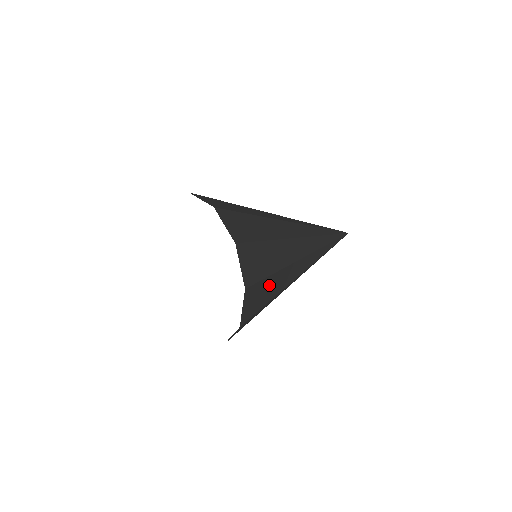
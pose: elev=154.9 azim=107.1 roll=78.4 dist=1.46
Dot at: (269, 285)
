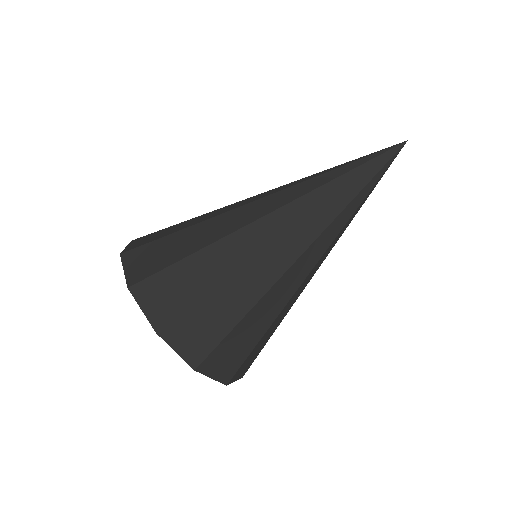
Dot at: occluded
